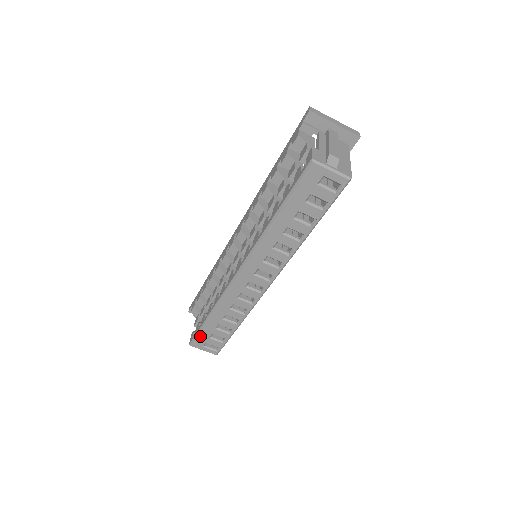
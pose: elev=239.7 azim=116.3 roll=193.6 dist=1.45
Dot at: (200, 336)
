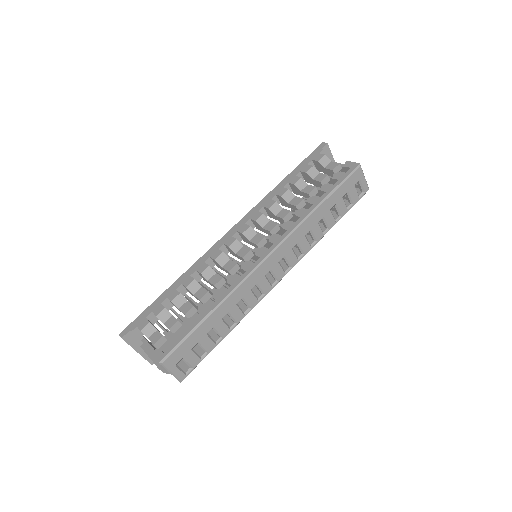
Dot at: (183, 346)
